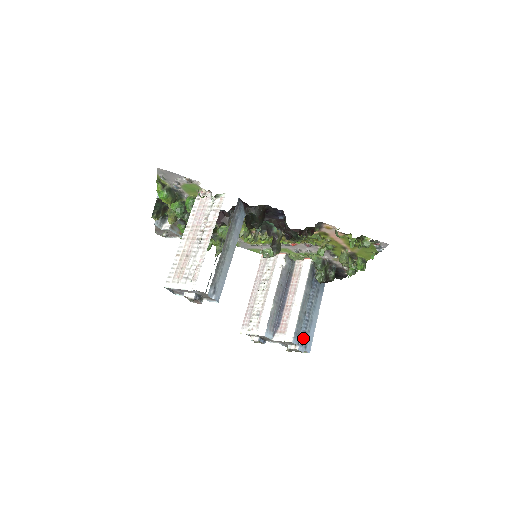
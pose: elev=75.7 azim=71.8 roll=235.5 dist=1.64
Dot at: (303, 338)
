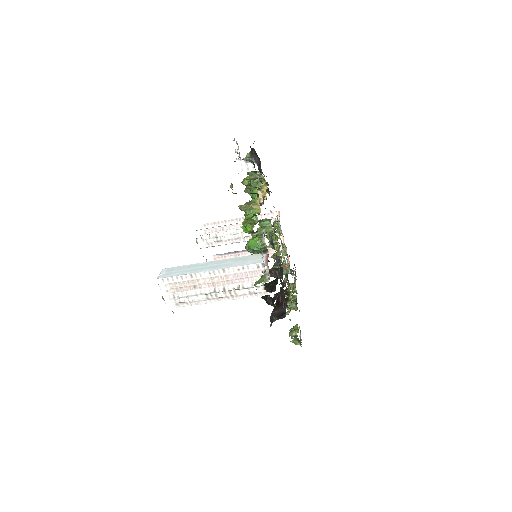
Dot at: occluded
